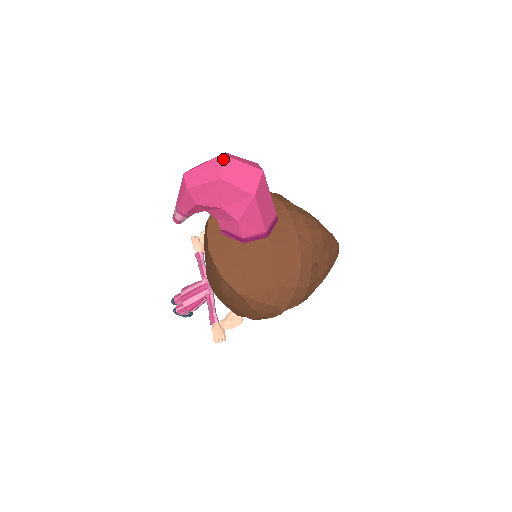
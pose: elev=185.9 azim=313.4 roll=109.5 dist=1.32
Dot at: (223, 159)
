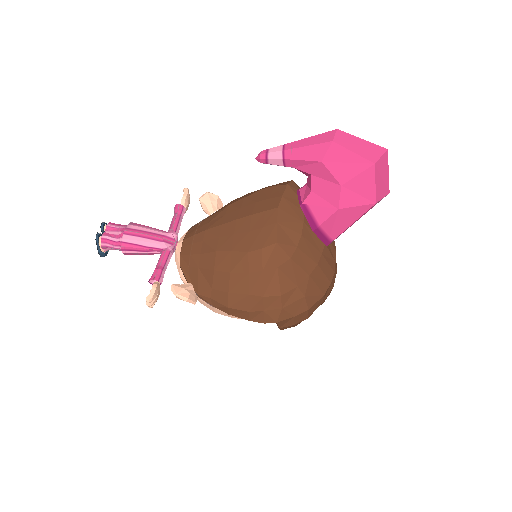
Dot at: (385, 152)
